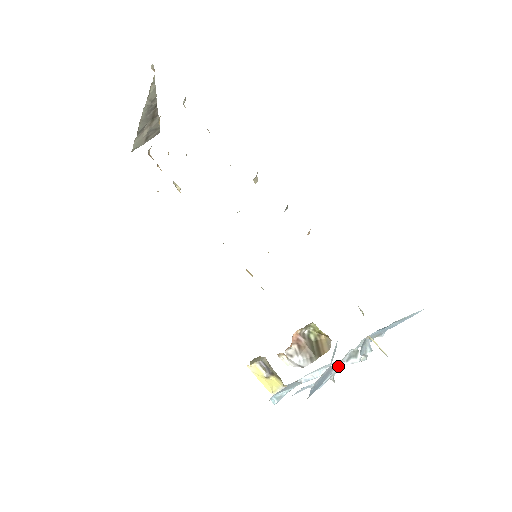
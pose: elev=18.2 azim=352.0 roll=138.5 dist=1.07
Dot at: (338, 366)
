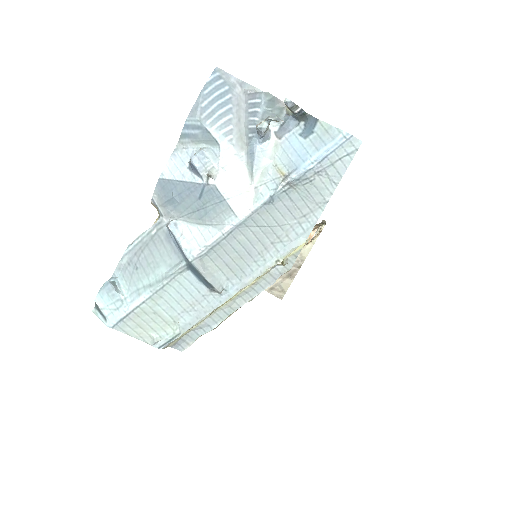
Dot at: (231, 158)
